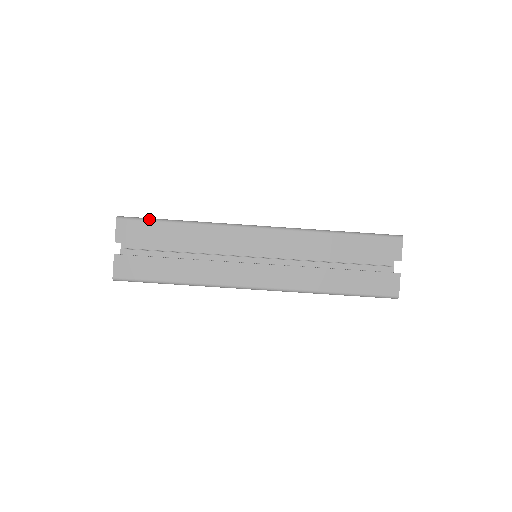
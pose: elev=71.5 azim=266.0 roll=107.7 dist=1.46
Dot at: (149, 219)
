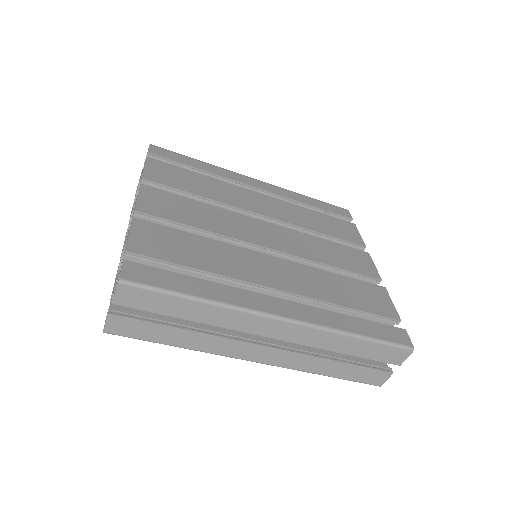
Dot at: (159, 290)
